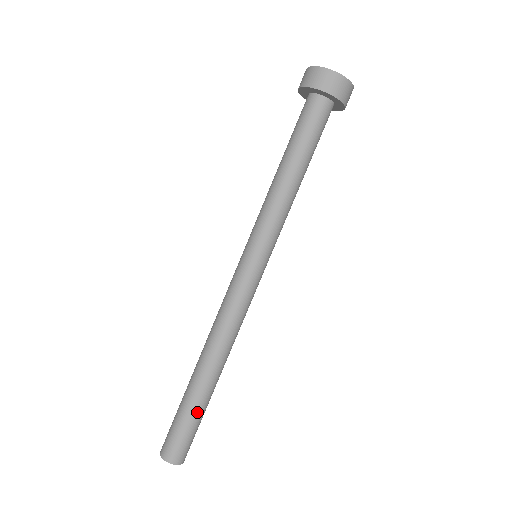
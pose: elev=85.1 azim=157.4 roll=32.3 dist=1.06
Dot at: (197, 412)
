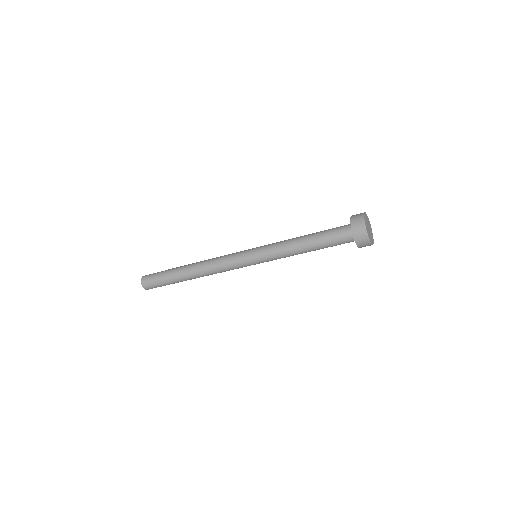
Dot at: (170, 281)
